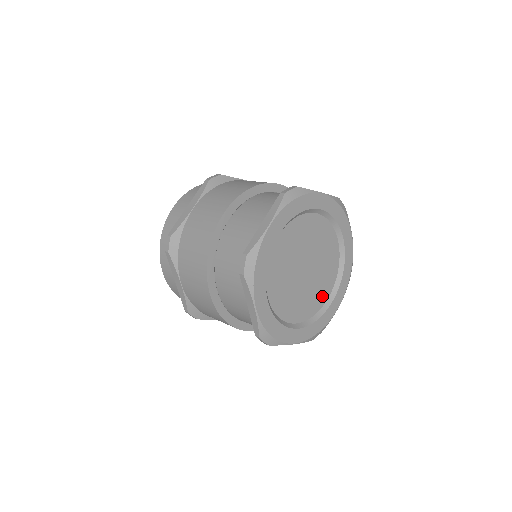
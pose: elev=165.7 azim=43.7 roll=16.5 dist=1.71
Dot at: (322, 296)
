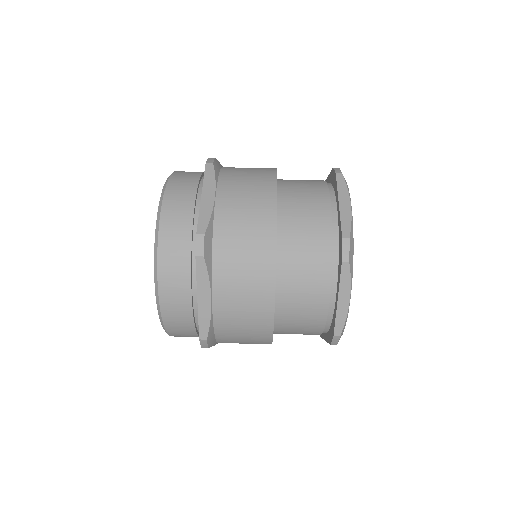
Dot at: occluded
